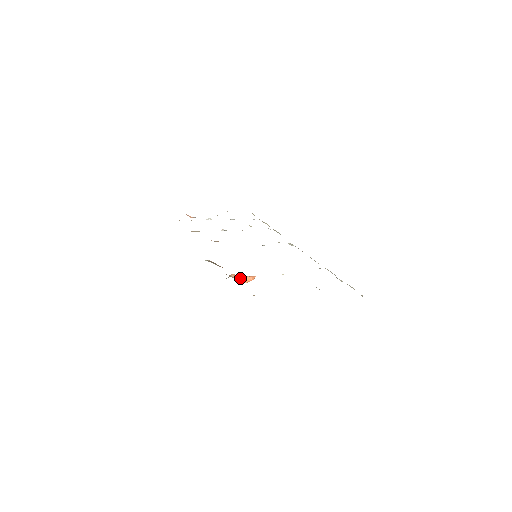
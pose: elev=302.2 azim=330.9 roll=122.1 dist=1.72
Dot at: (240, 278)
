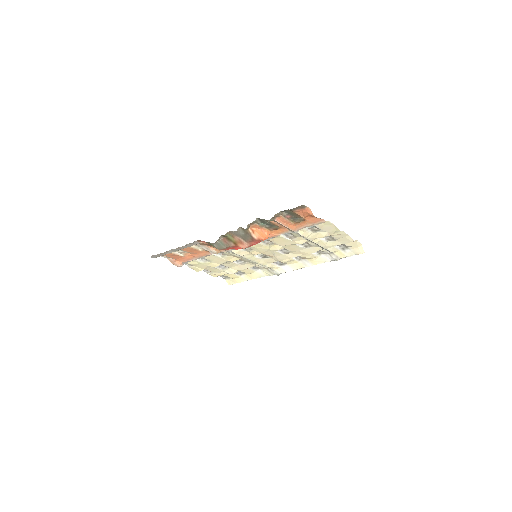
Dot at: (257, 233)
